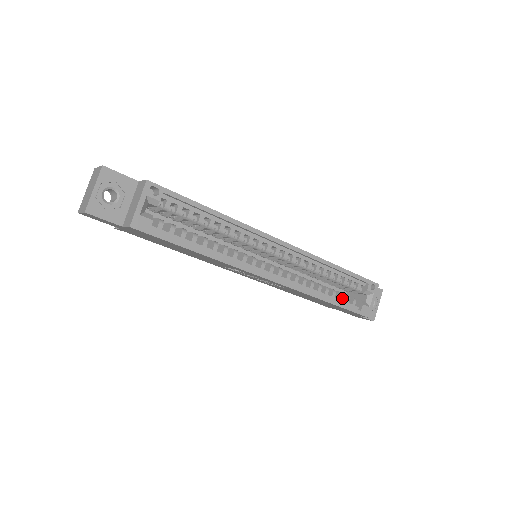
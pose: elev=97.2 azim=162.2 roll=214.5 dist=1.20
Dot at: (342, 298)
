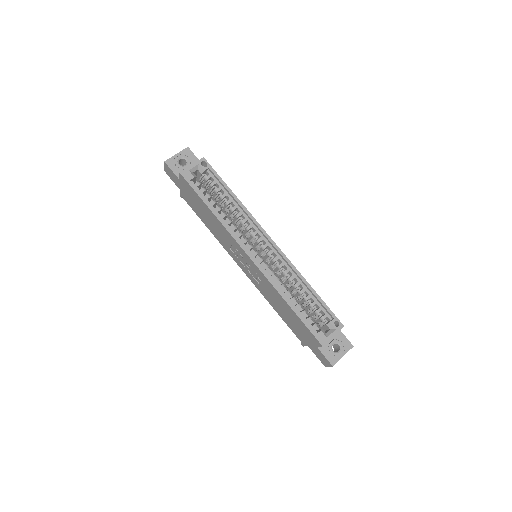
Dot at: (306, 318)
